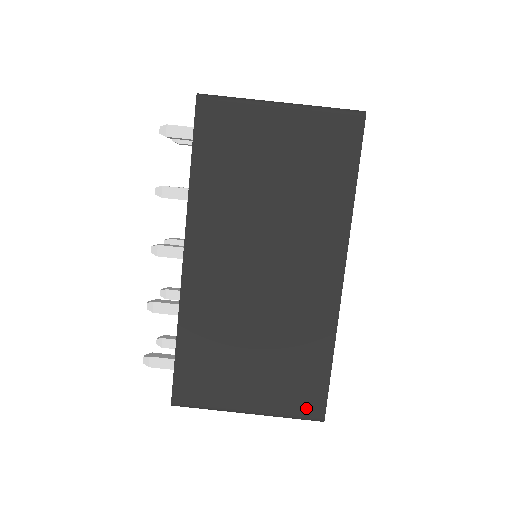
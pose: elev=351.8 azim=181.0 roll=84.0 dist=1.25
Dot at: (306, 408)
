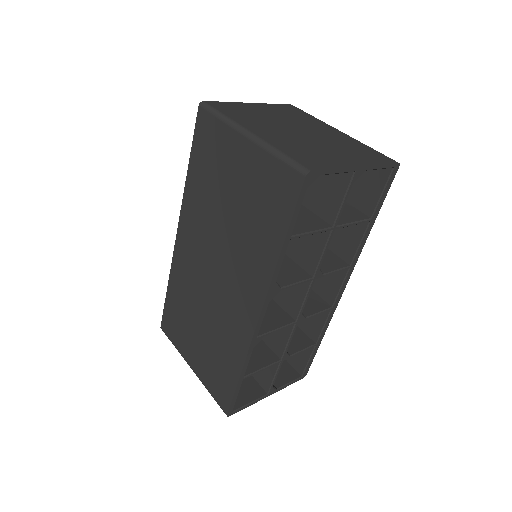
Dot at: (219, 397)
